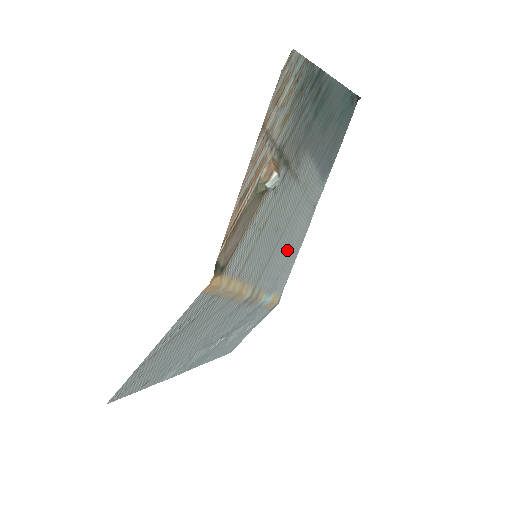
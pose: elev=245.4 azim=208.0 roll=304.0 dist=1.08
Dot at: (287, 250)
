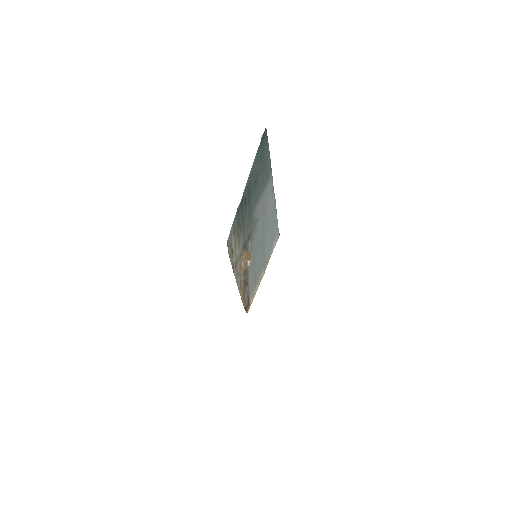
Dot at: (270, 227)
